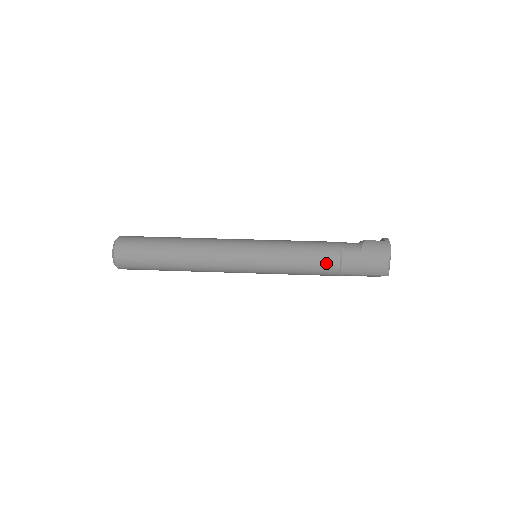
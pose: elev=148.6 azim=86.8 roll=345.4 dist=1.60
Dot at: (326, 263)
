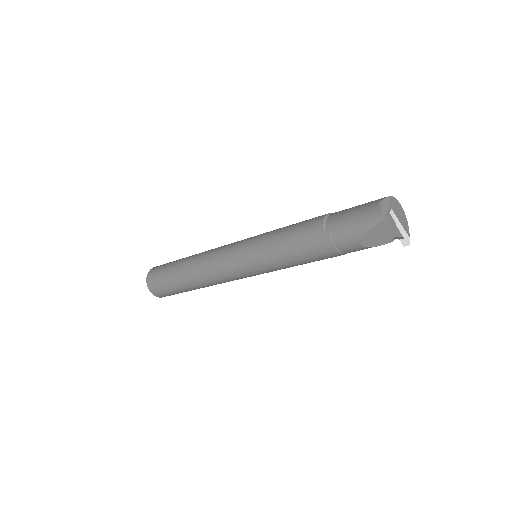
Dot at: (310, 222)
